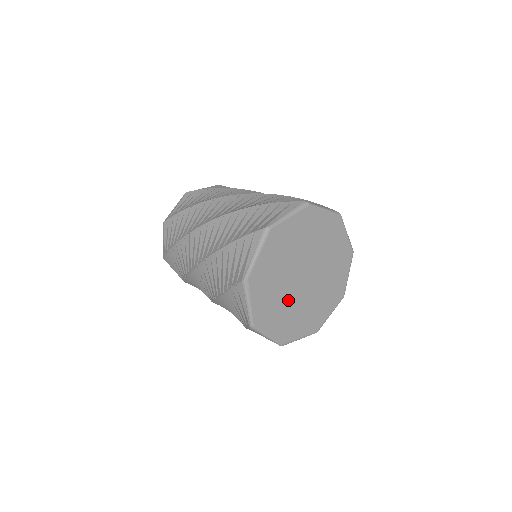
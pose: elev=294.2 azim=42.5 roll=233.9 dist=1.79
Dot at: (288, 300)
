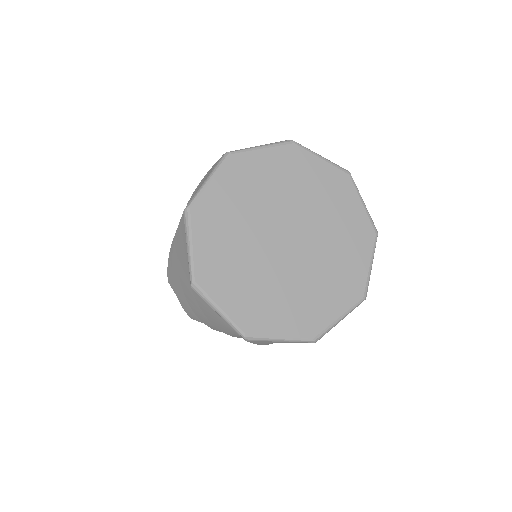
Dot at: (258, 265)
